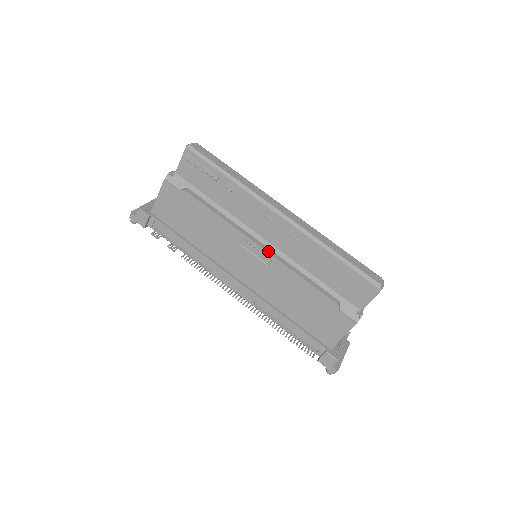
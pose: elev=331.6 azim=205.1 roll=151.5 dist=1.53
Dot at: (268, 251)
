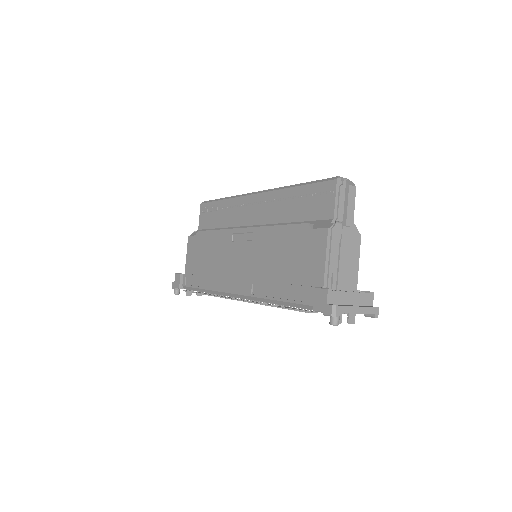
Dot at: (250, 228)
